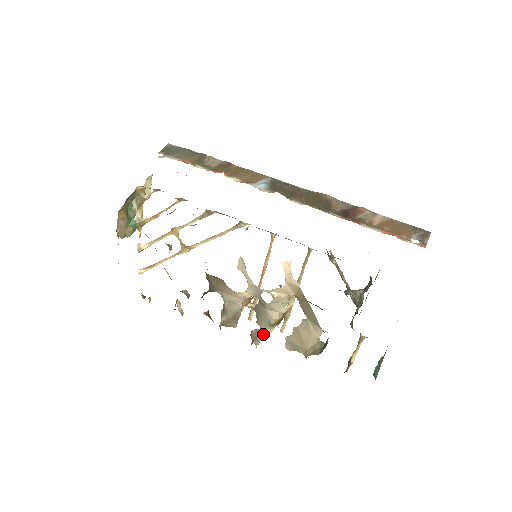
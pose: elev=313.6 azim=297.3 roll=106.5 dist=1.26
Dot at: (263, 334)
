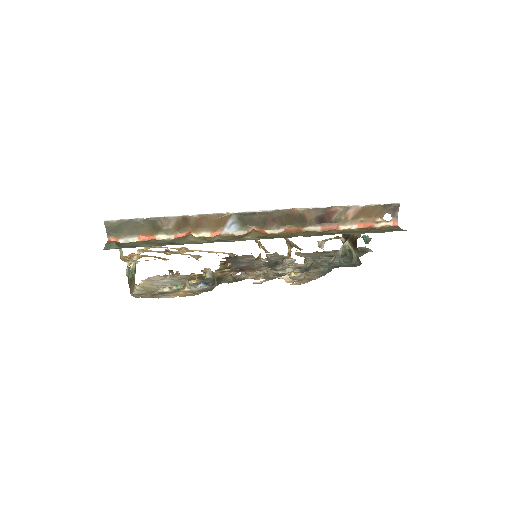
Dot at: occluded
